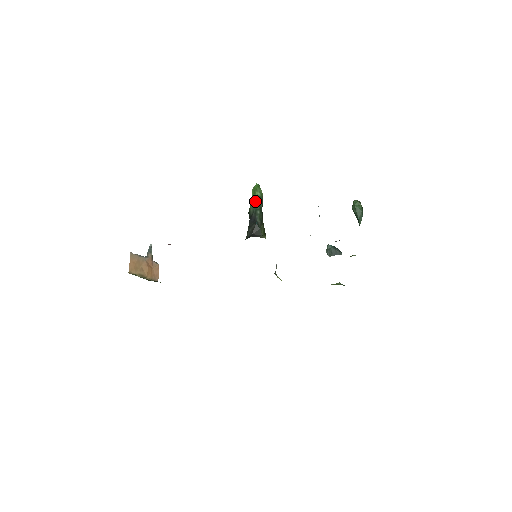
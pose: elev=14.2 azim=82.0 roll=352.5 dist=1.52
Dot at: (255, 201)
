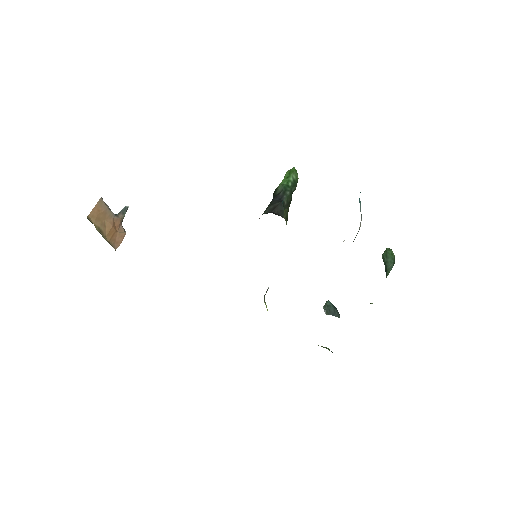
Dot at: (288, 181)
